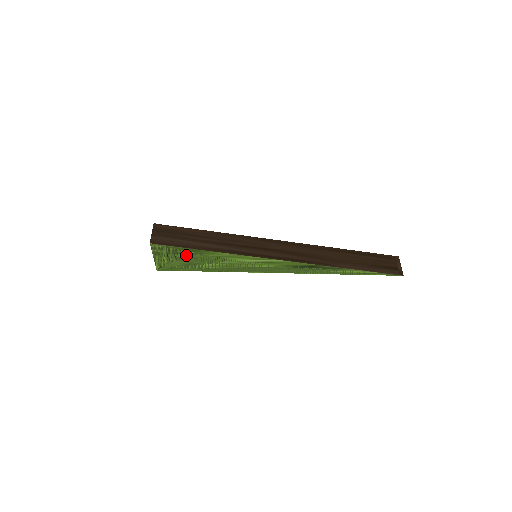
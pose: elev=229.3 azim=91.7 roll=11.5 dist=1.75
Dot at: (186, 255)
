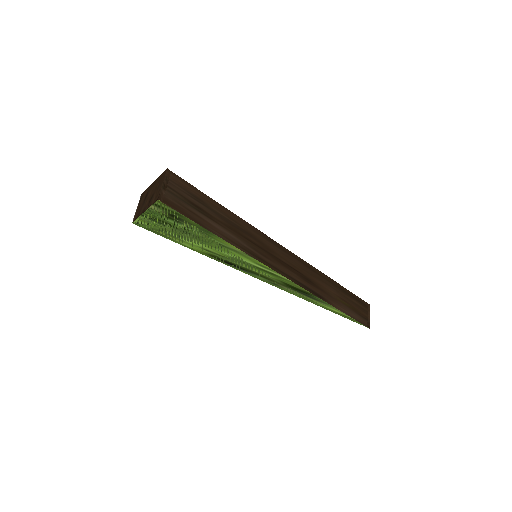
Dot at: (189, 229)
